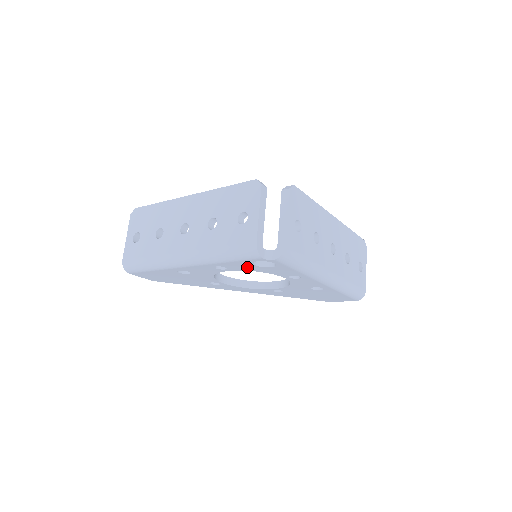
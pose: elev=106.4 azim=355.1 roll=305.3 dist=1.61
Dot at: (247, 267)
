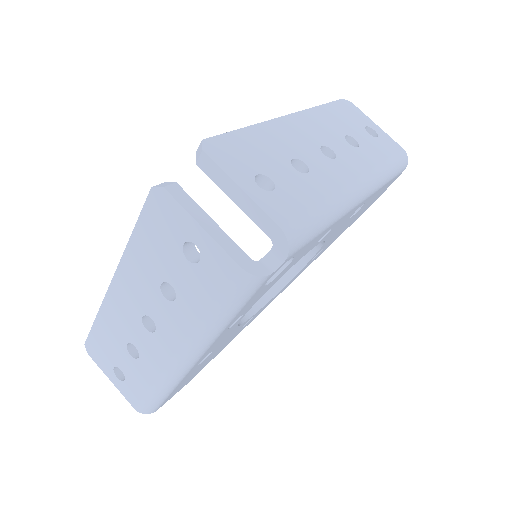
Dot at: (262, 292)
